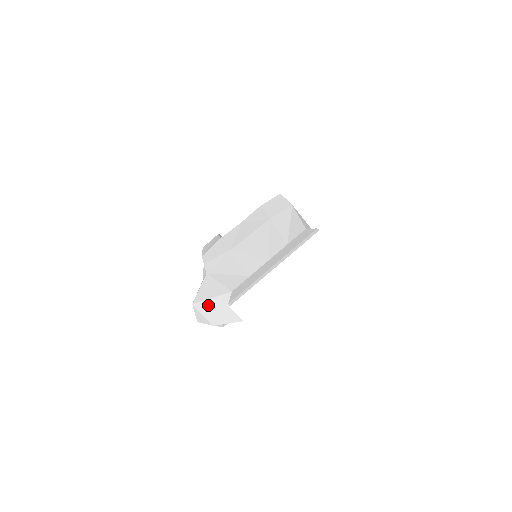
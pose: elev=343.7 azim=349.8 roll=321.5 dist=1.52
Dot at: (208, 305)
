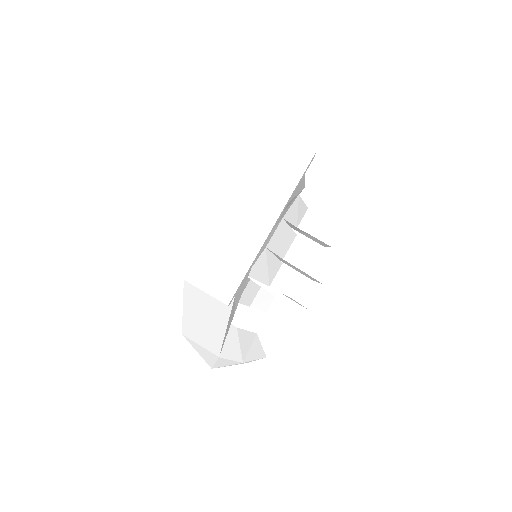
Dot at: (190, 319)
